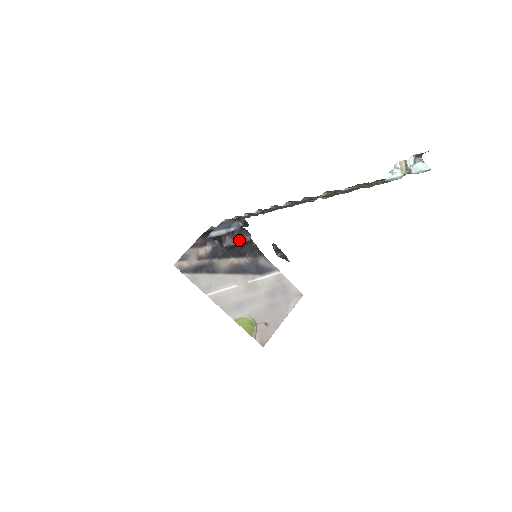
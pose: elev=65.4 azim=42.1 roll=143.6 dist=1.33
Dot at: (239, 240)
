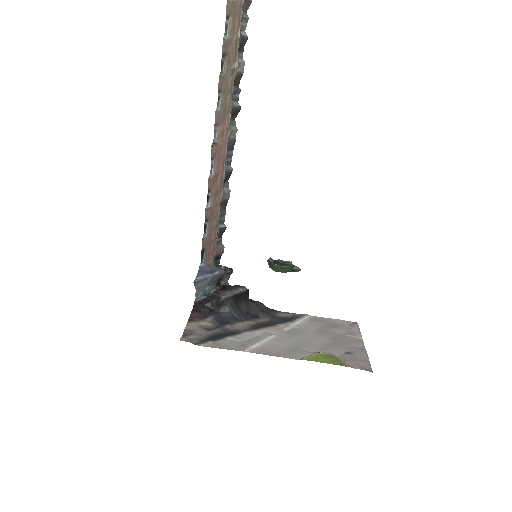
Dot at: (235, 291)
